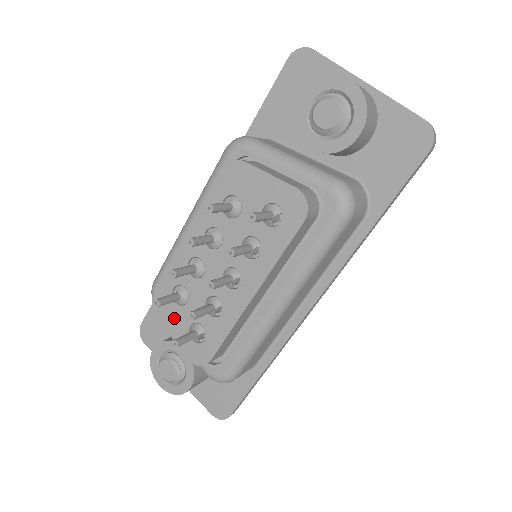
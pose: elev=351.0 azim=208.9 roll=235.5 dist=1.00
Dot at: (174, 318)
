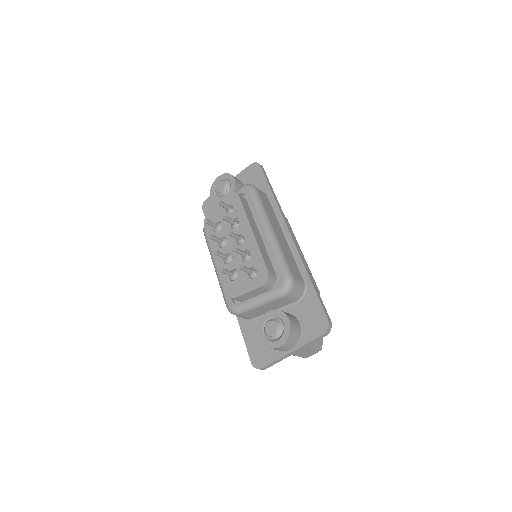
Dot at: (240, 285)
